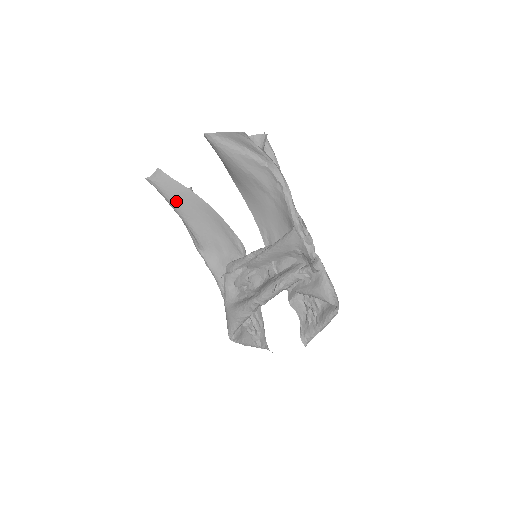
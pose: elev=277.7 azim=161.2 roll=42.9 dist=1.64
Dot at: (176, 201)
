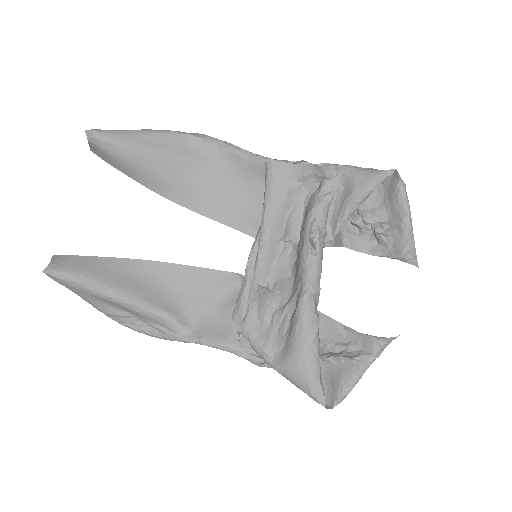
Dot at: (105, 281)
